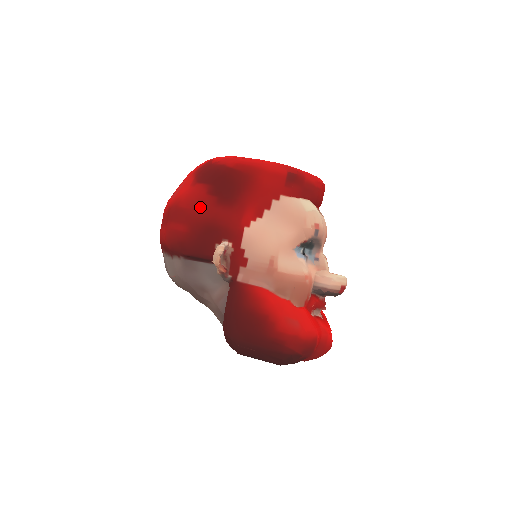
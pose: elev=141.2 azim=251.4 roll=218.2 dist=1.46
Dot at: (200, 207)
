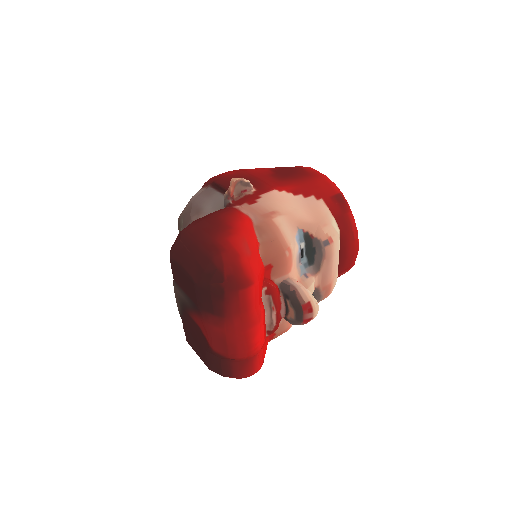
Dot at: (256, 171)
